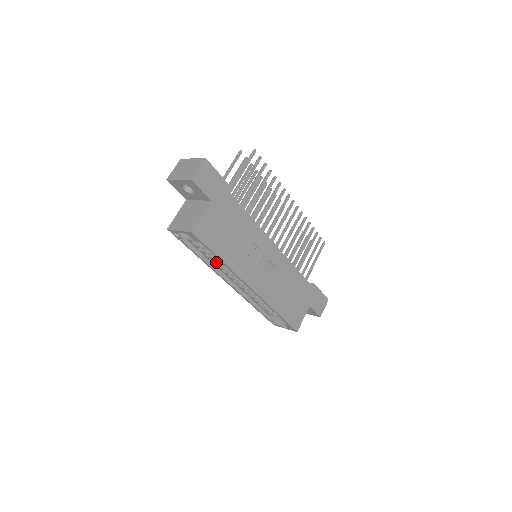
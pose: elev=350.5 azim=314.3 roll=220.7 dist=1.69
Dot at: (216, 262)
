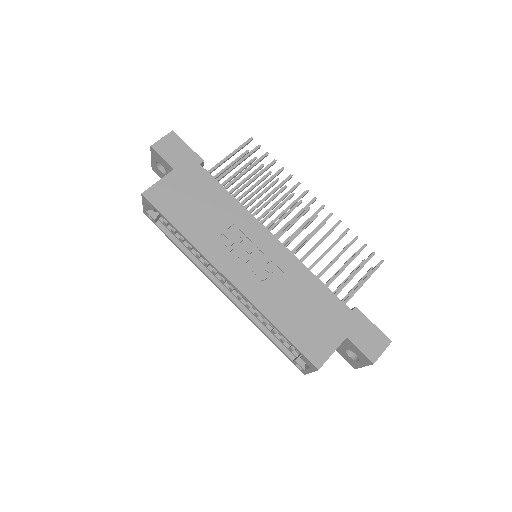
Dot at: (196, 253)
